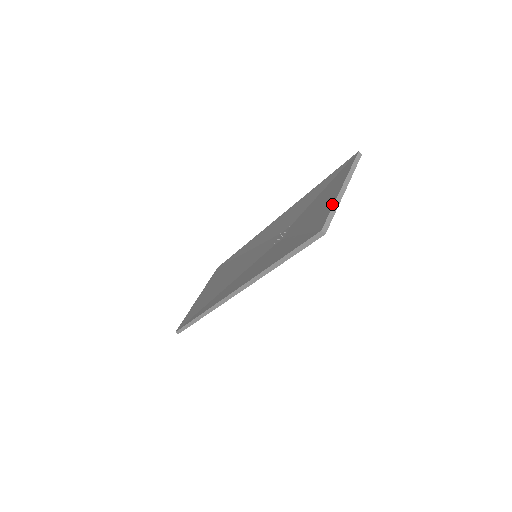
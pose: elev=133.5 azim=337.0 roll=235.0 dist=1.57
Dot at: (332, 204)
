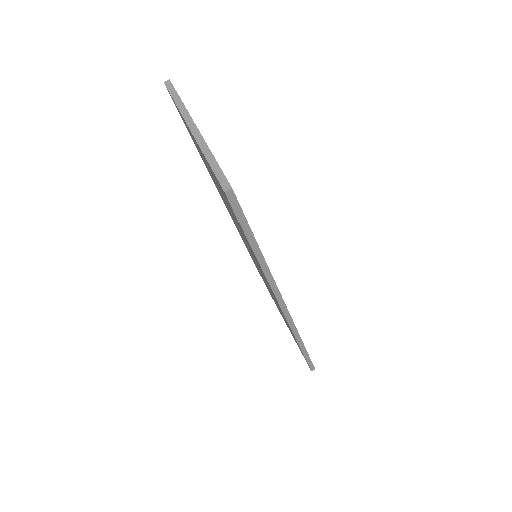
Dot at: occluded
